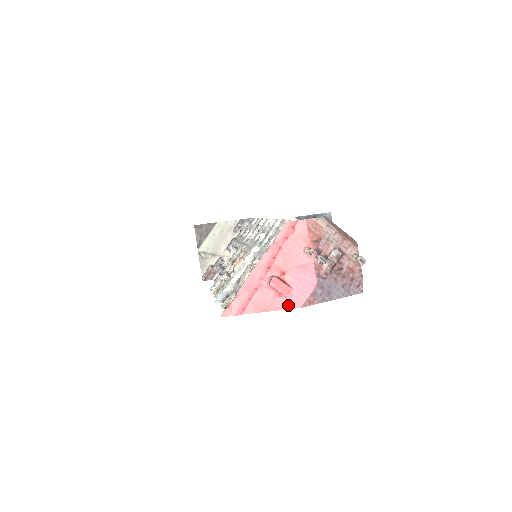
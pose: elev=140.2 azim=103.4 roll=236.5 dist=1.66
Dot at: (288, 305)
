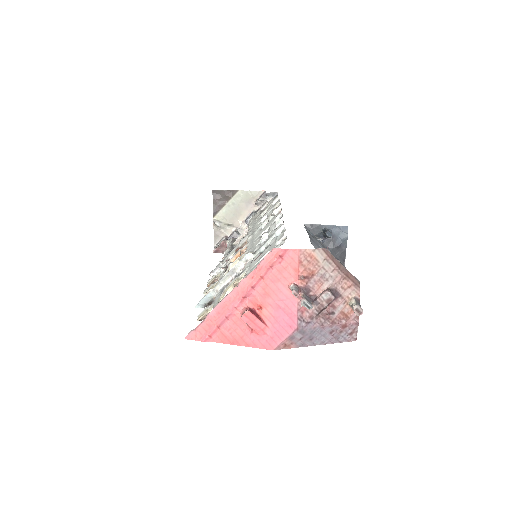
Dot at: (259, 344)
